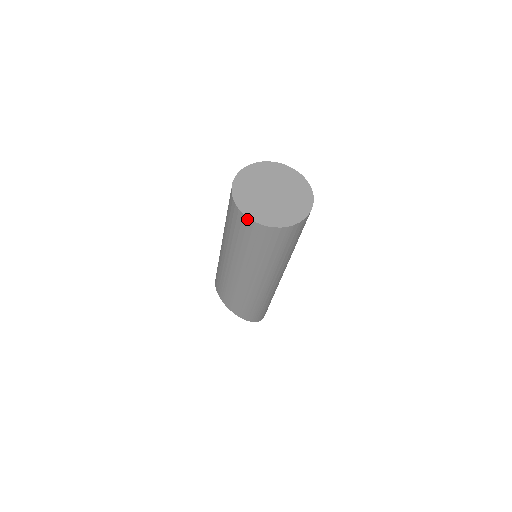
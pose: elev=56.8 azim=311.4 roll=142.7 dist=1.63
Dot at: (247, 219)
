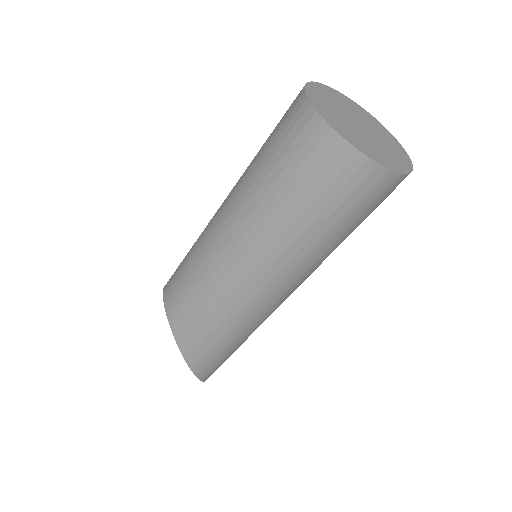
Dot at: (327, 129)
